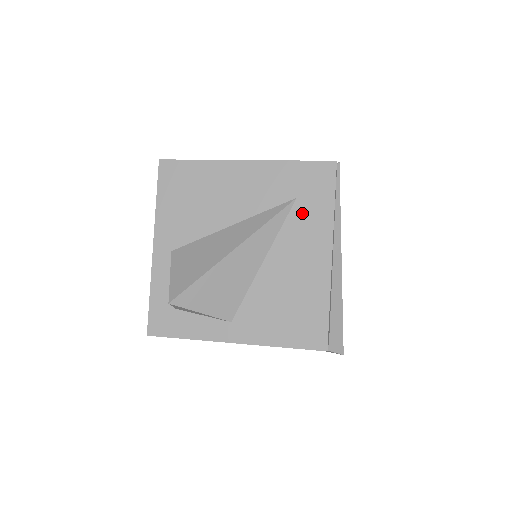
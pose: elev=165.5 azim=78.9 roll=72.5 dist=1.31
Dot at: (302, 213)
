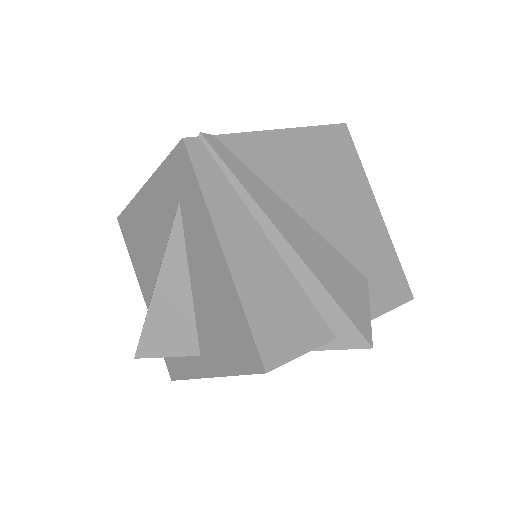
Dot at: (188, 216)
